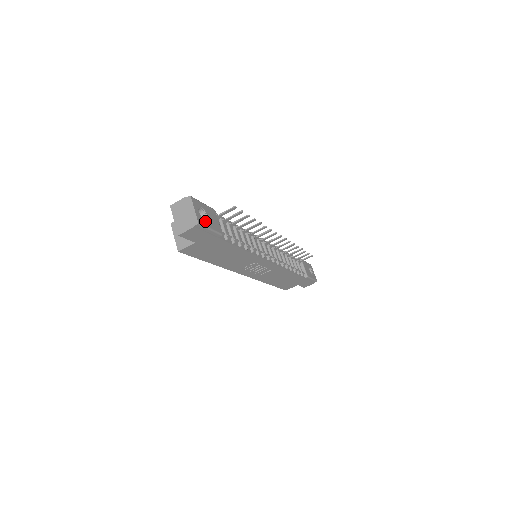
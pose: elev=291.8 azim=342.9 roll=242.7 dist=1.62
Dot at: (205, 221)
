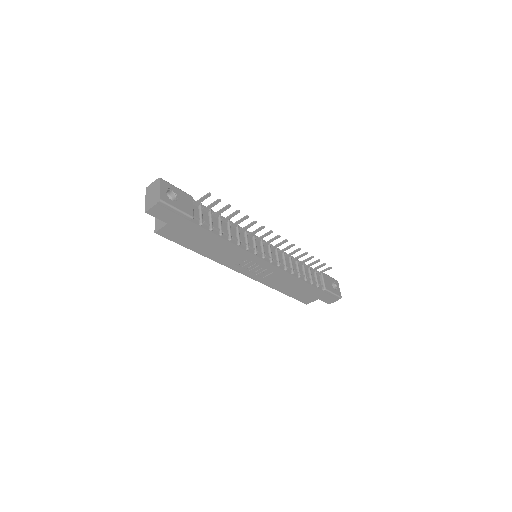
Dot at: (172, 201)
